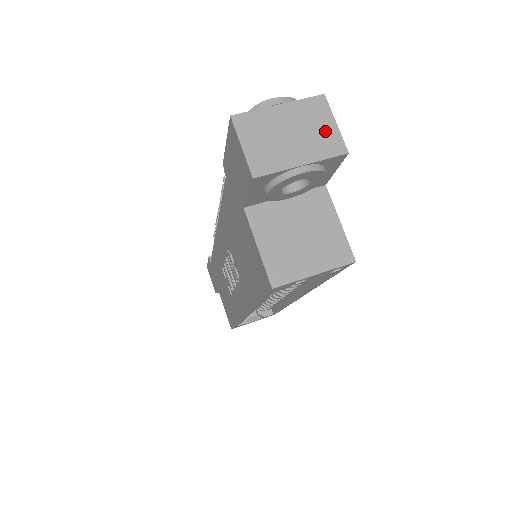
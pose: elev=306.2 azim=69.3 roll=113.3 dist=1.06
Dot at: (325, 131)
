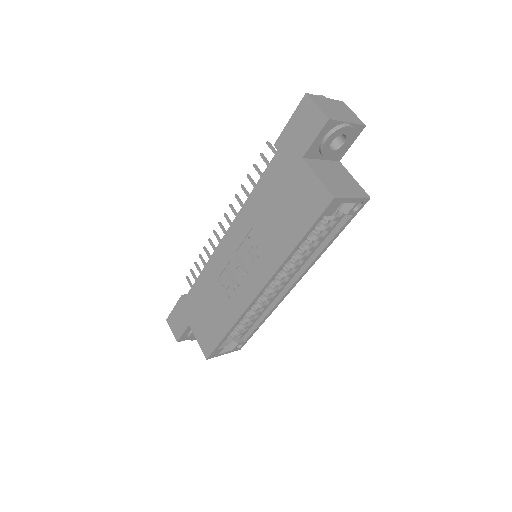
Dot at: (351, 114)
